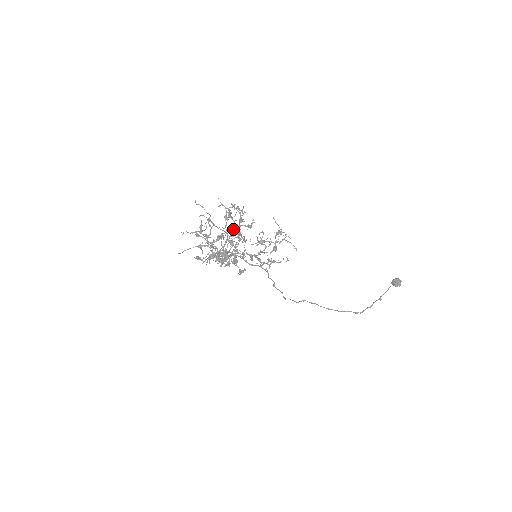
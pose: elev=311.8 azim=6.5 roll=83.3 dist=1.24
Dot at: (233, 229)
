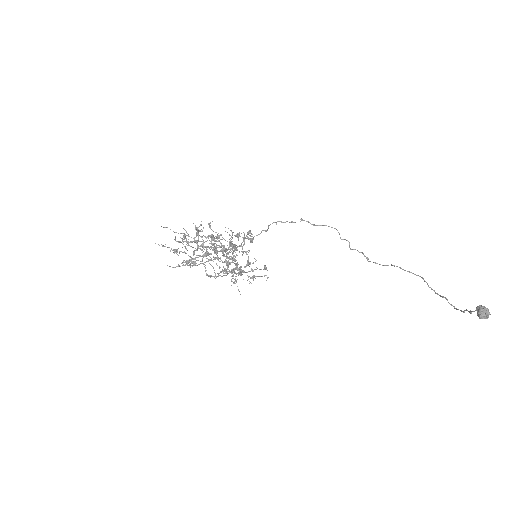
Dot at: occluded
